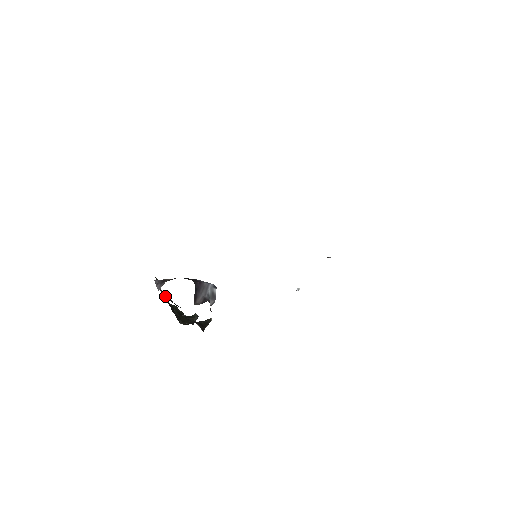
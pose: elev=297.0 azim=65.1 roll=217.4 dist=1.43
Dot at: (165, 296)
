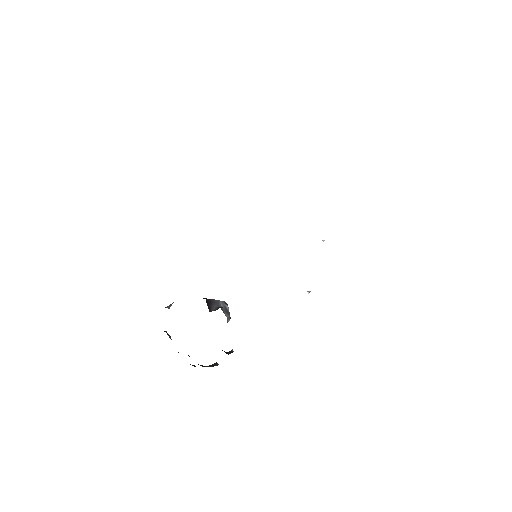
Dot at: occluded
